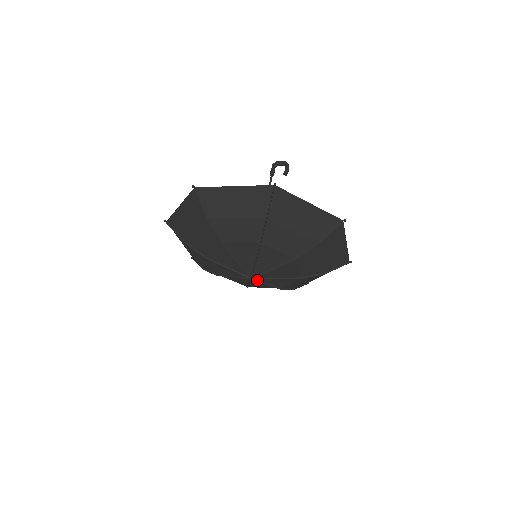
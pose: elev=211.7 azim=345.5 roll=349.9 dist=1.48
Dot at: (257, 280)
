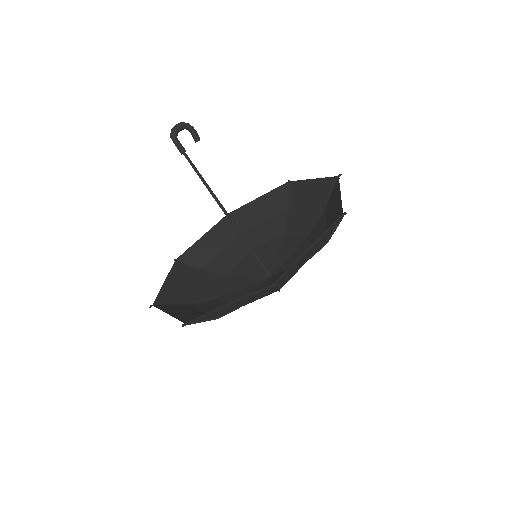
Dot at: occluded
